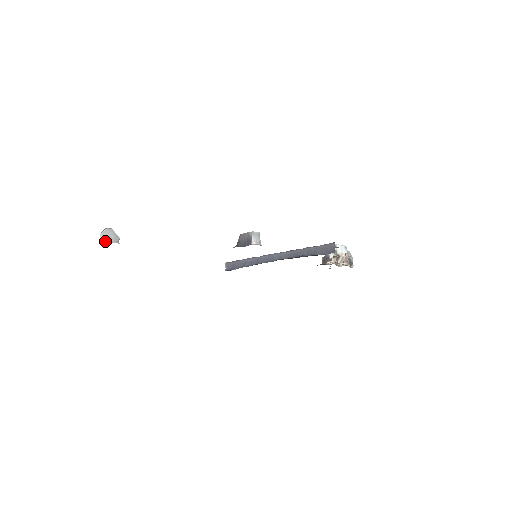
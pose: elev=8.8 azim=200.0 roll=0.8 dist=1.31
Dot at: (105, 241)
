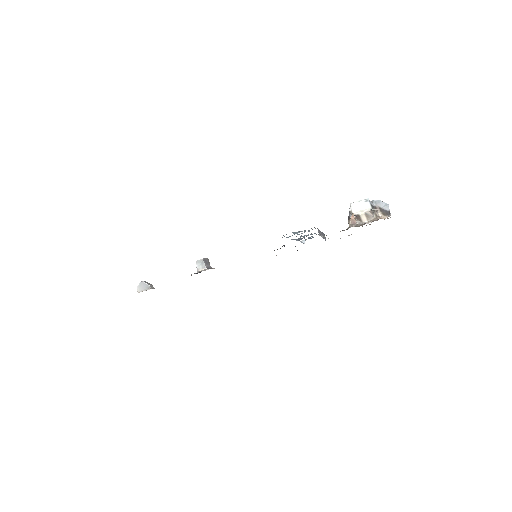
Dot at: occluded
